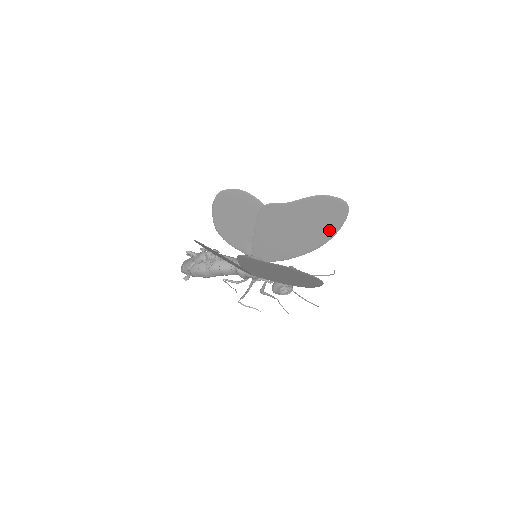
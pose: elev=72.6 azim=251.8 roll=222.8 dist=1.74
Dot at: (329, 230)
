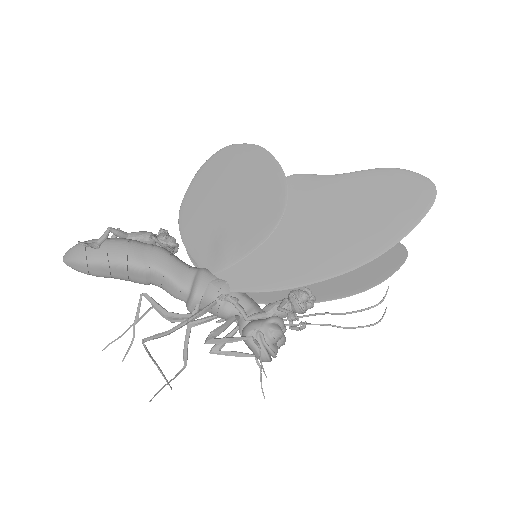
Dot at: (375, 273)
